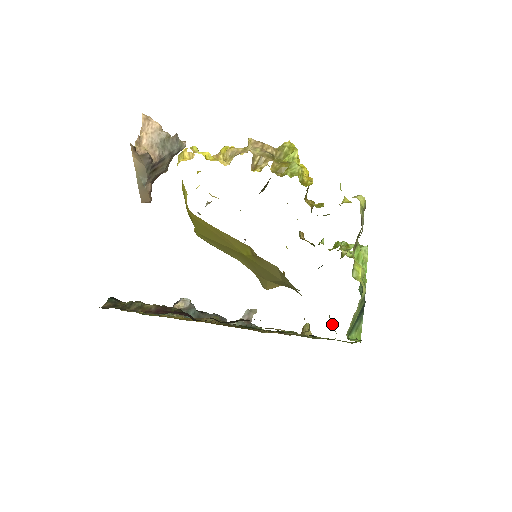
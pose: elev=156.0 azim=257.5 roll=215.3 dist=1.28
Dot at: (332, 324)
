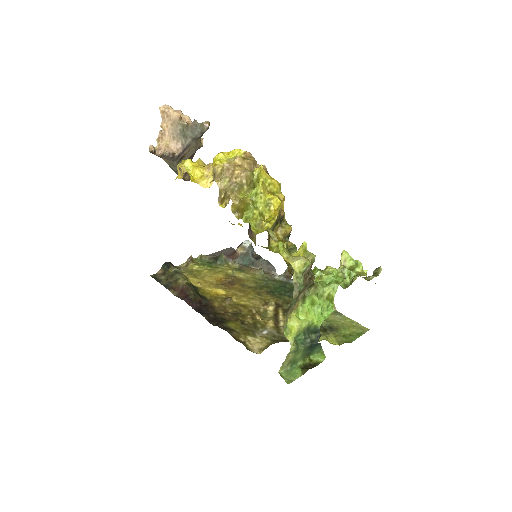
Dot at: occluded
